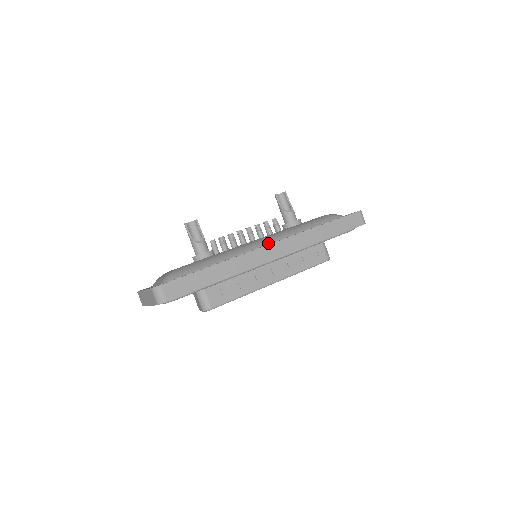
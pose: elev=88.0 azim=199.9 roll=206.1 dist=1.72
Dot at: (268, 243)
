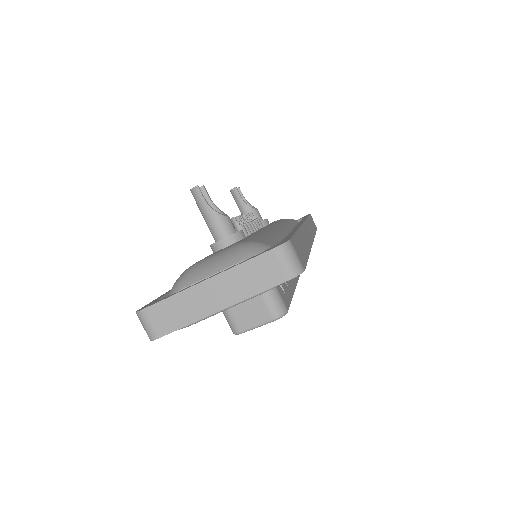
Dot at: (287, 228)
